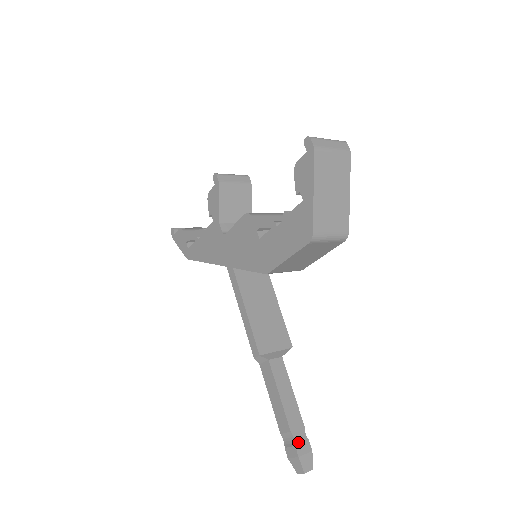
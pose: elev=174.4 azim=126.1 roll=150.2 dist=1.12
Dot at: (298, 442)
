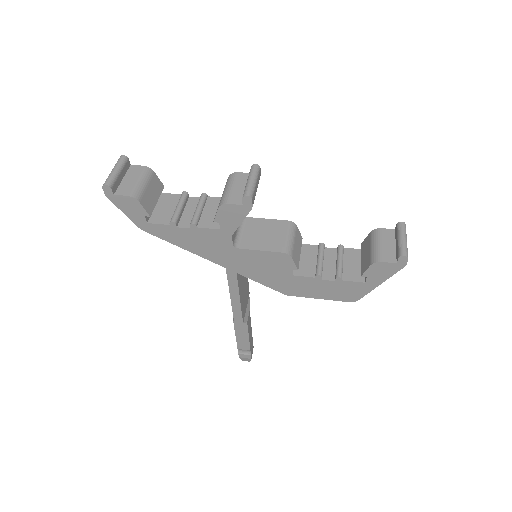
Dot at: occluded
